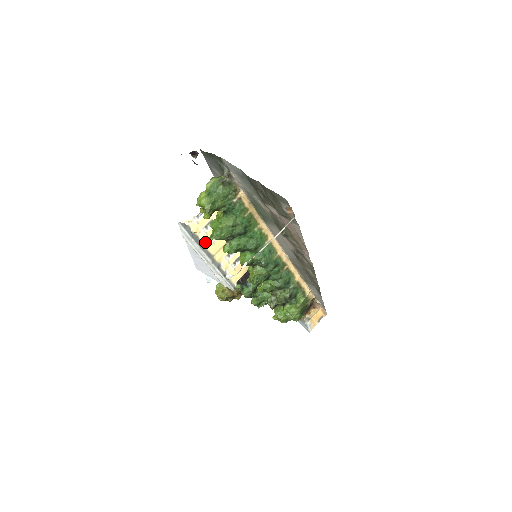
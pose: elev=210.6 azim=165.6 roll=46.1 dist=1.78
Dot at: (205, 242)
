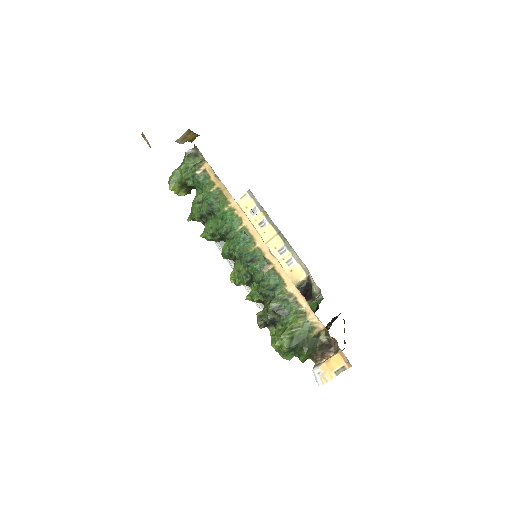
Dot at: occluded
